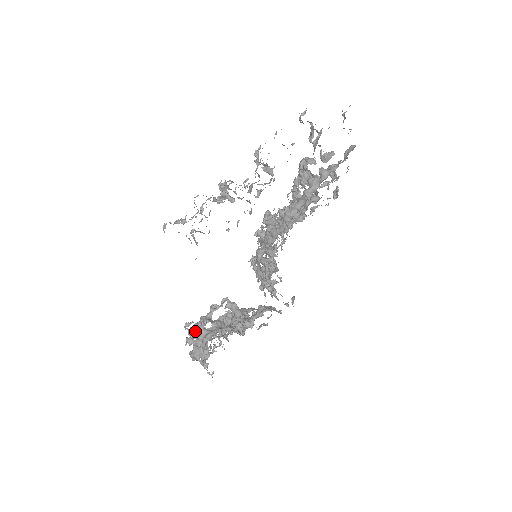
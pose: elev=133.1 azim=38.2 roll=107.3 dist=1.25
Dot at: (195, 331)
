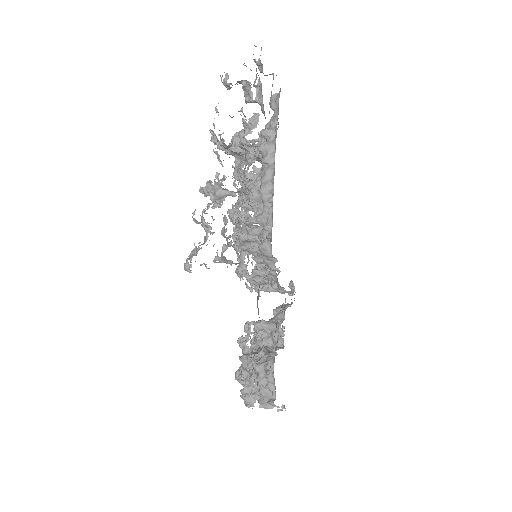
Dot at: (246, 376)
